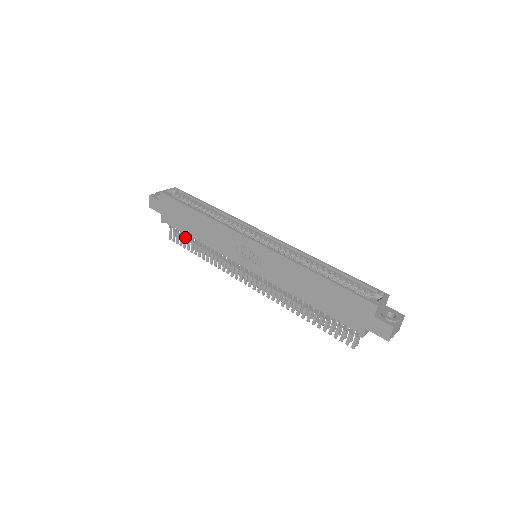
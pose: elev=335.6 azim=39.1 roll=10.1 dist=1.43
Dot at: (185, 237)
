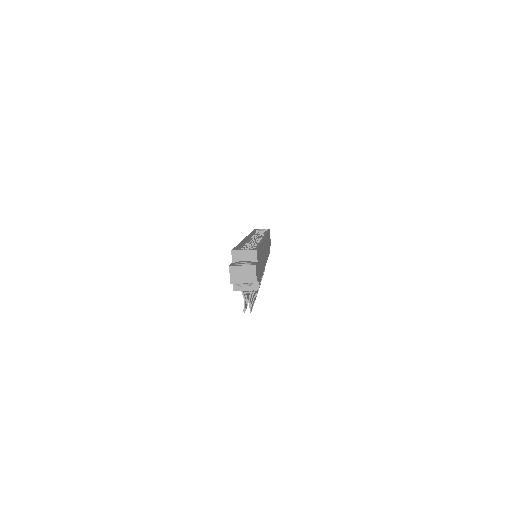
Dot at: occluded
